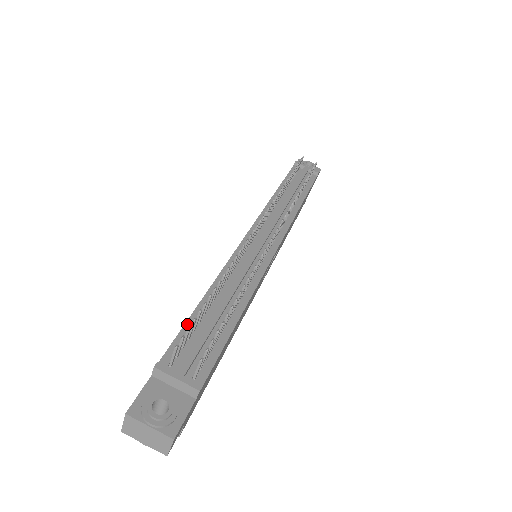
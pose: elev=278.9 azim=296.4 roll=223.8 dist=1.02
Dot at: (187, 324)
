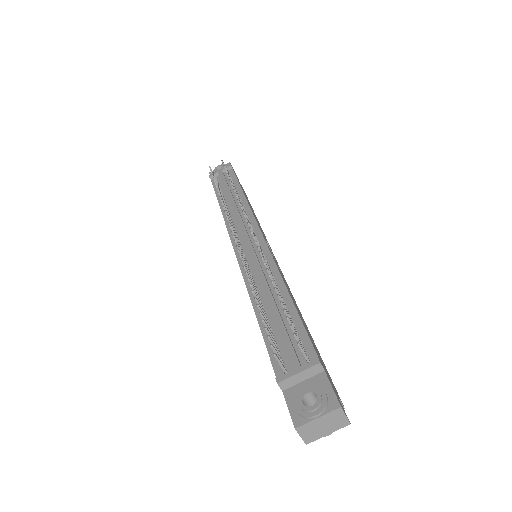
Dot at: (265, 339)
